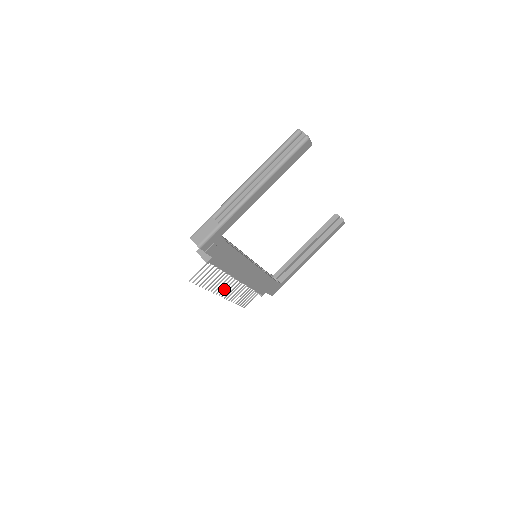
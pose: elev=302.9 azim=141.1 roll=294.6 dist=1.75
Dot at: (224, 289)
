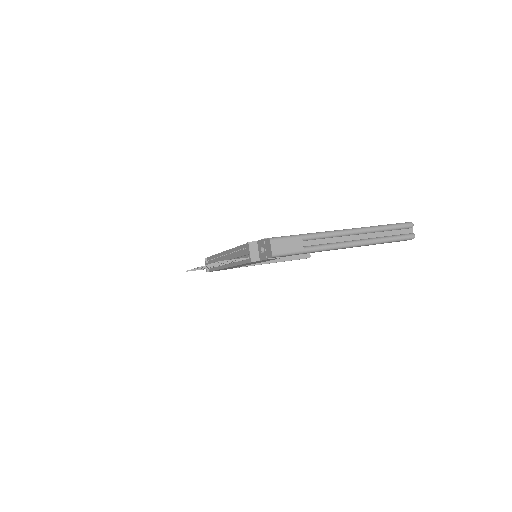
Dot at: occluded
